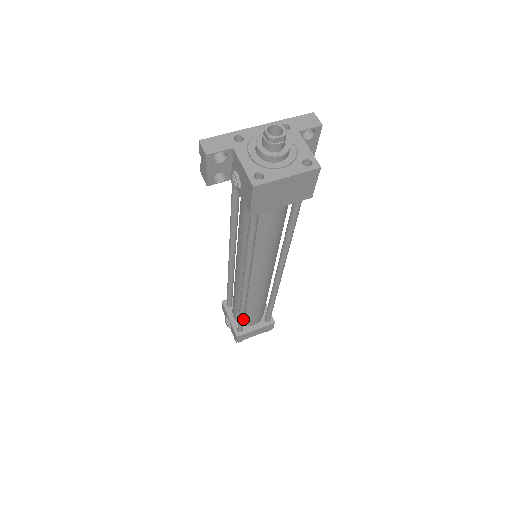
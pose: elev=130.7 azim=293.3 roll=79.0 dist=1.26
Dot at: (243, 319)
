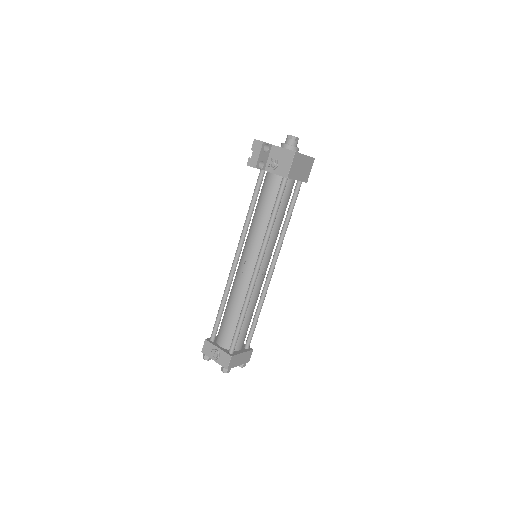
Dot at: (240, 328)
